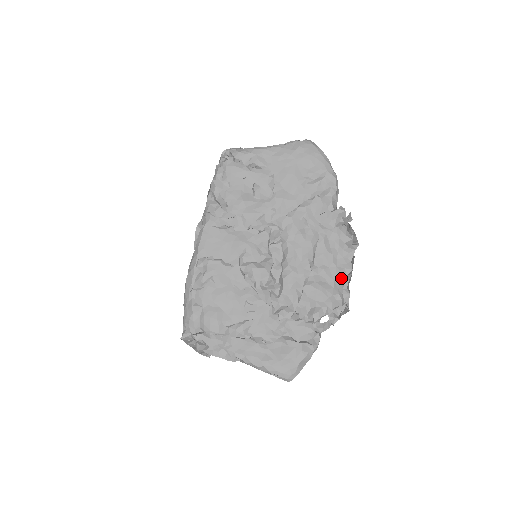
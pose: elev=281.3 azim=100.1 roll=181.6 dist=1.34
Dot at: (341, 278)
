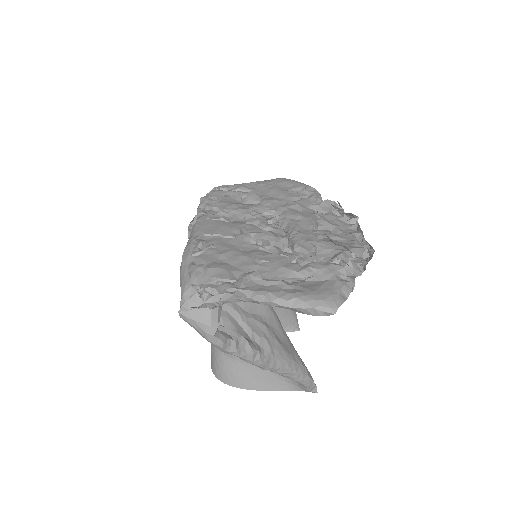
Dot at: (353, 237)
